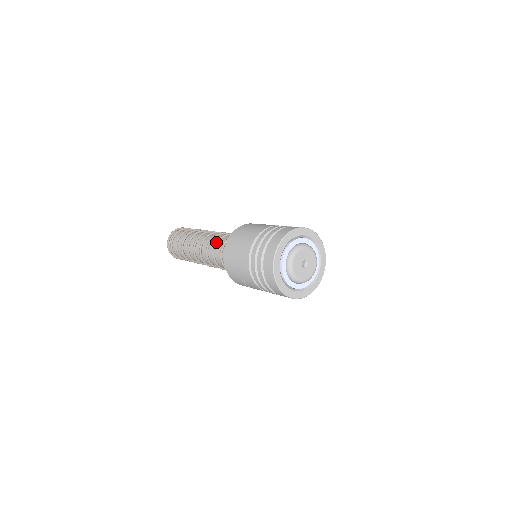
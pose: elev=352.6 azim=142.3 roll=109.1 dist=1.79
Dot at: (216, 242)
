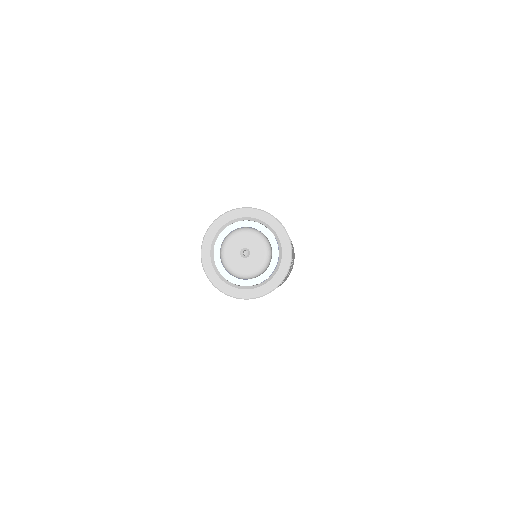
Dot at: occluded
